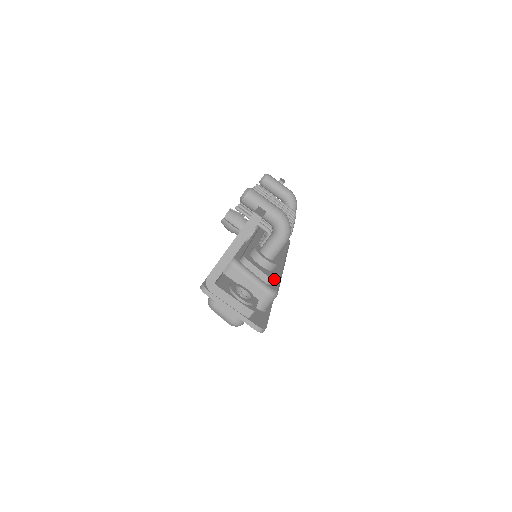
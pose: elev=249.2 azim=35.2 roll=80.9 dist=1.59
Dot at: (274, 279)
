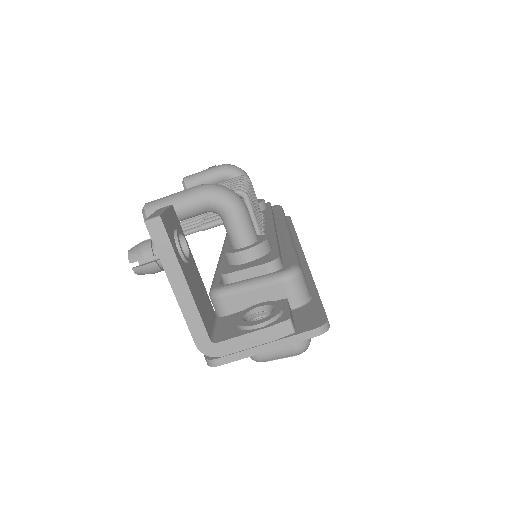
Dot at: (277, 258)
